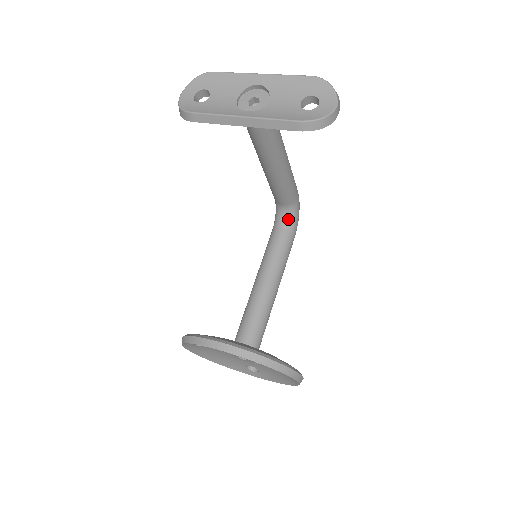
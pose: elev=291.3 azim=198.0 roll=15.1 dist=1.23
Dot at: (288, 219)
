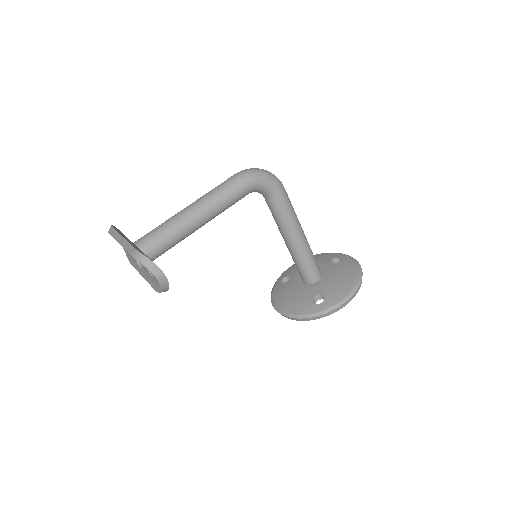
Dot at: (262, 193)
